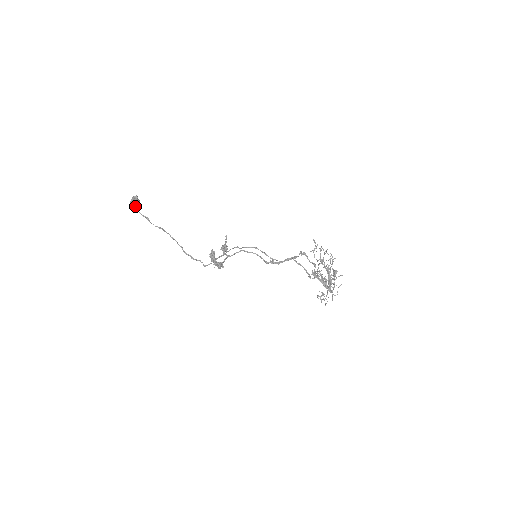
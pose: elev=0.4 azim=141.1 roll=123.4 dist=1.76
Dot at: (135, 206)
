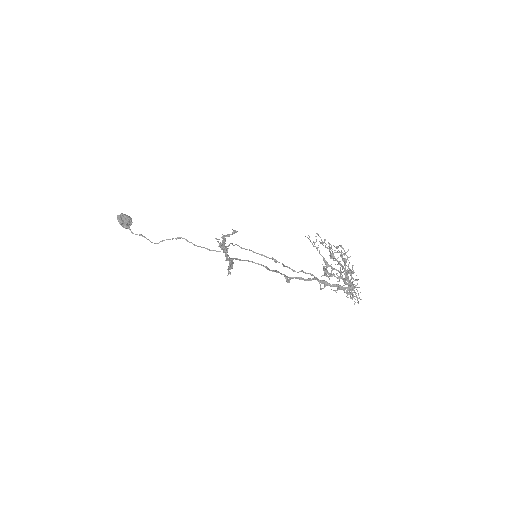
Dot at: (125, 227)
